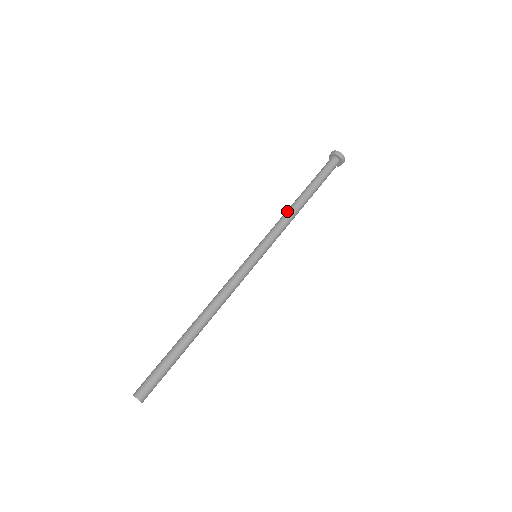
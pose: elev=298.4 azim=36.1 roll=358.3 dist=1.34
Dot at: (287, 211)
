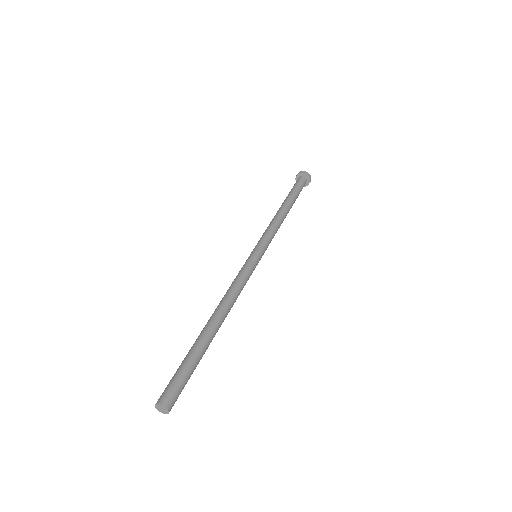
Dot at: occluded
